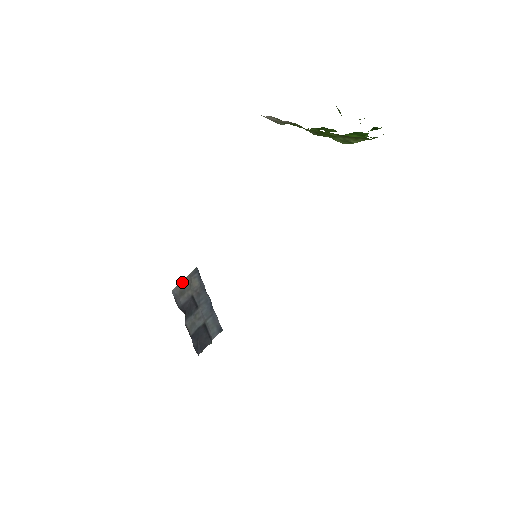
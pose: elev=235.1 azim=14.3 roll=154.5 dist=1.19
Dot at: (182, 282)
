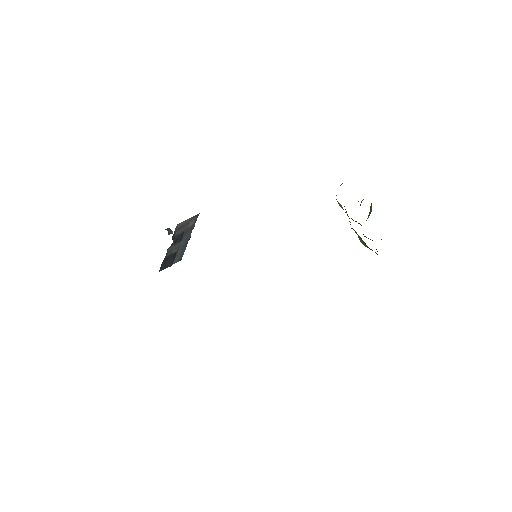
Dot at: (186, 220)
